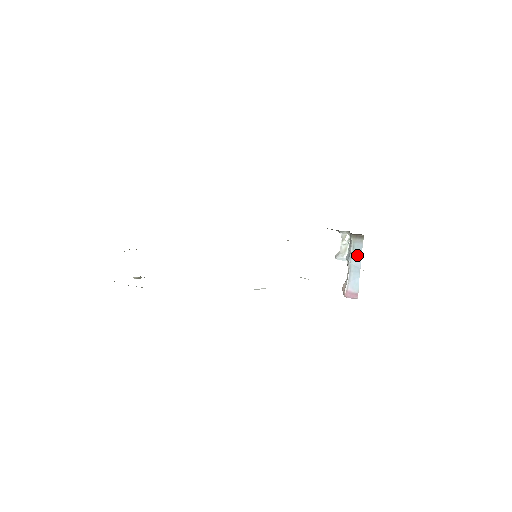
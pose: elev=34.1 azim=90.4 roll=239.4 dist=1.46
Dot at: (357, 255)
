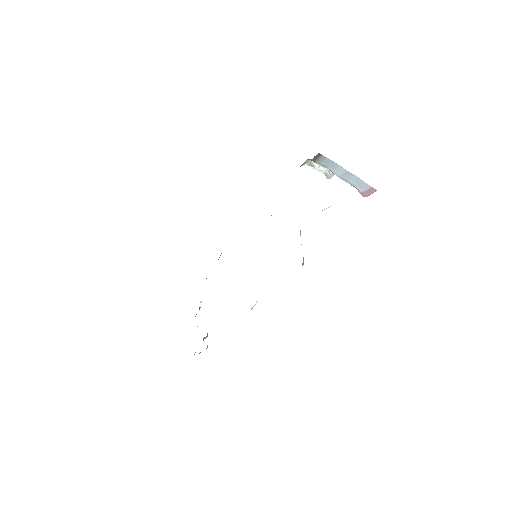
Dot at: (334, 167)
